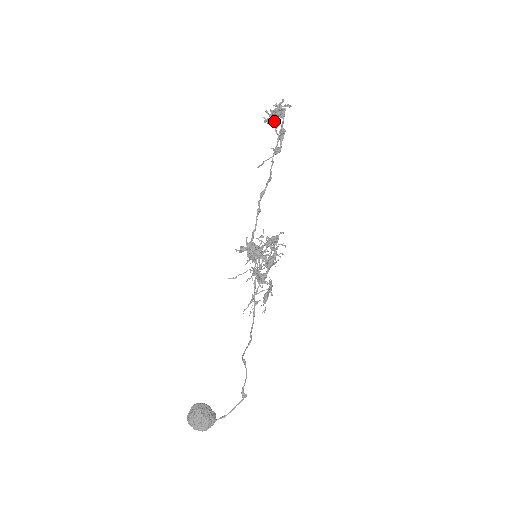
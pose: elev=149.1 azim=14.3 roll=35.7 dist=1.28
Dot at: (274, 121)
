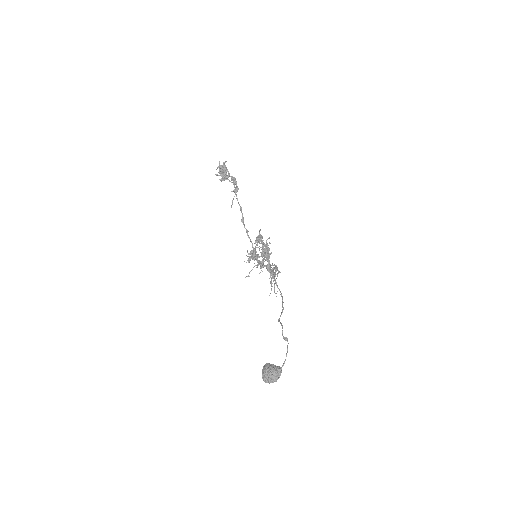
Dot at: (224, 177)
